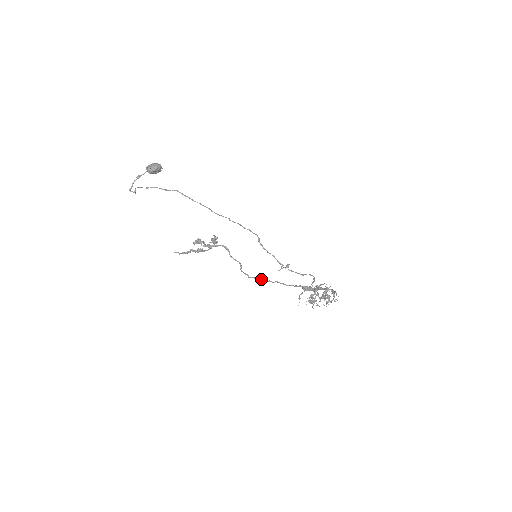
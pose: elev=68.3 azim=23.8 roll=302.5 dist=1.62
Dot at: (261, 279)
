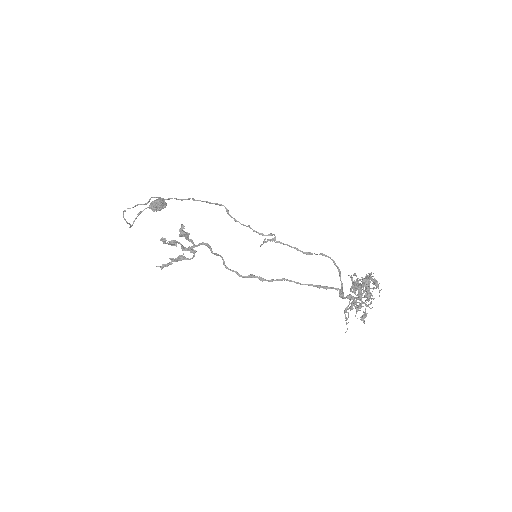
Dot at: (259, 278)
